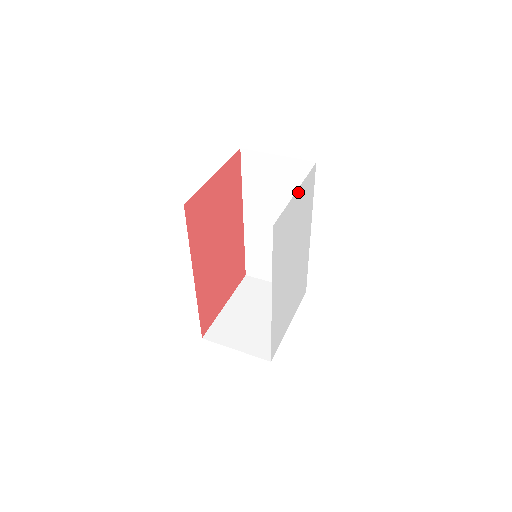
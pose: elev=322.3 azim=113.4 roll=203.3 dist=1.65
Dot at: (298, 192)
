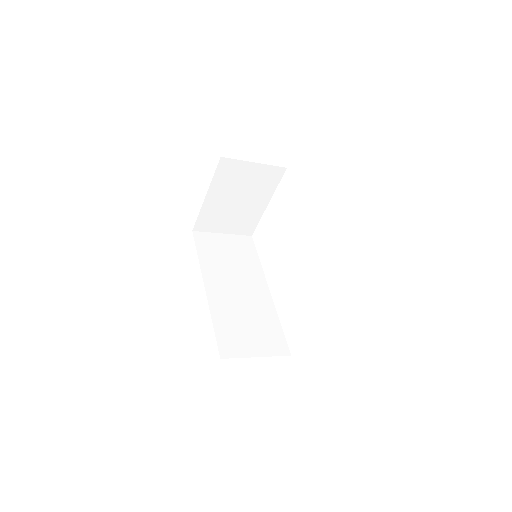
Dot at: occluded
